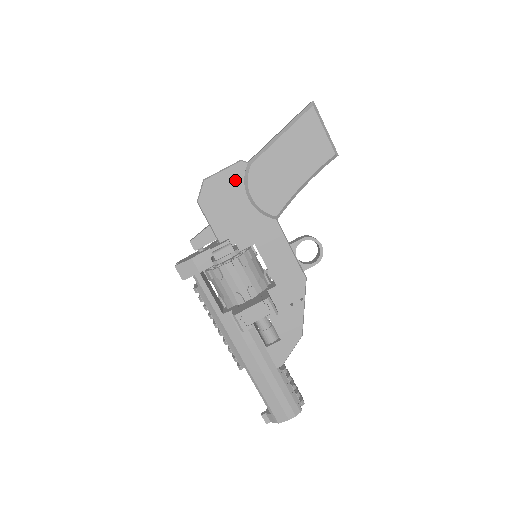
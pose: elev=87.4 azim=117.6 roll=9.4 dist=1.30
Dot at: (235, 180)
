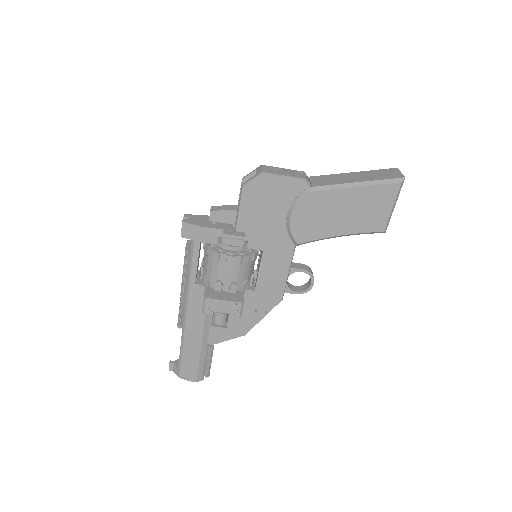
Dot at: (288, 192)
